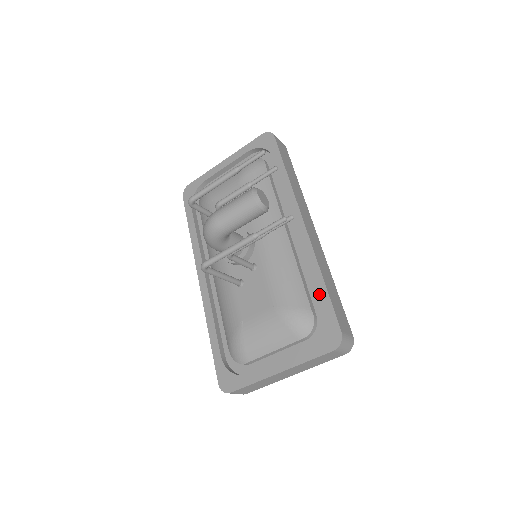
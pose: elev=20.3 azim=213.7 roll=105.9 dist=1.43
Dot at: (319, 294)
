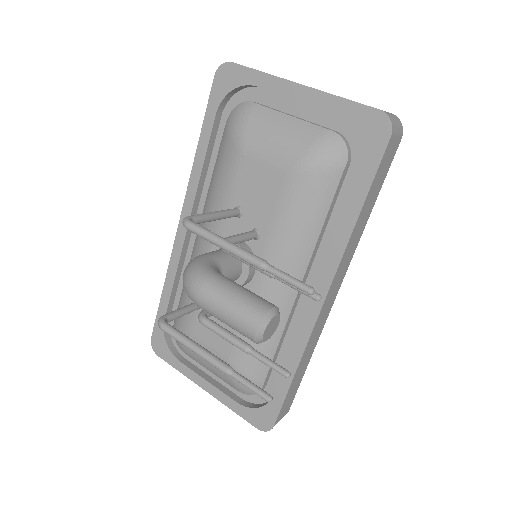
Dot at: (280, 381)
